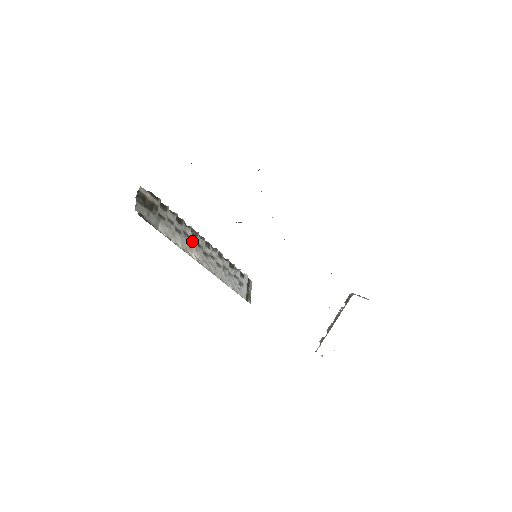
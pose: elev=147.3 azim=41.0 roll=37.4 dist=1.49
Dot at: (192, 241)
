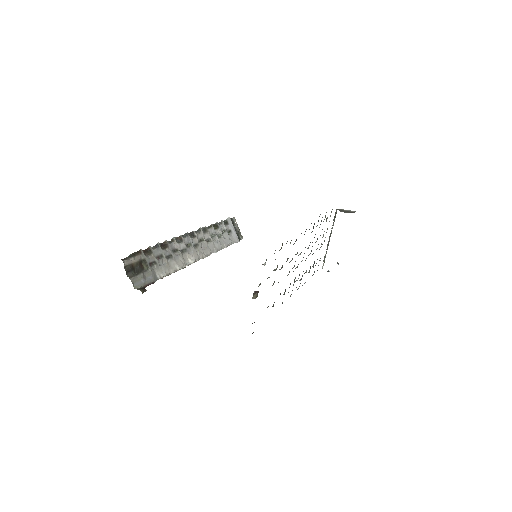
Dot at: (182, 250)
